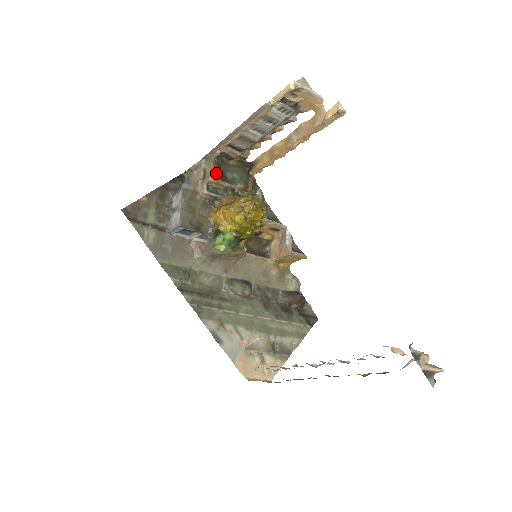
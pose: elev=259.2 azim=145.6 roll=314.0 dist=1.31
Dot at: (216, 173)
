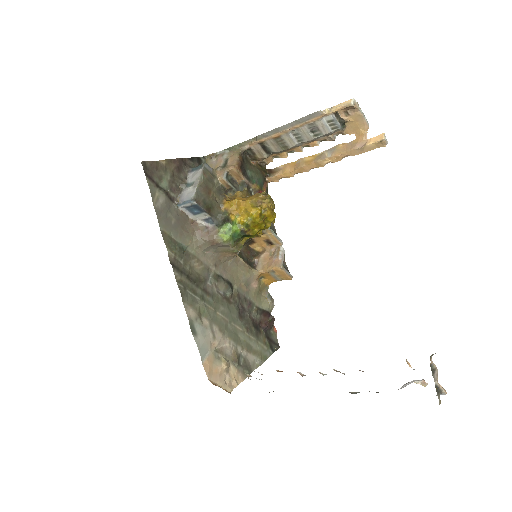
Dot at: (240, 165)
